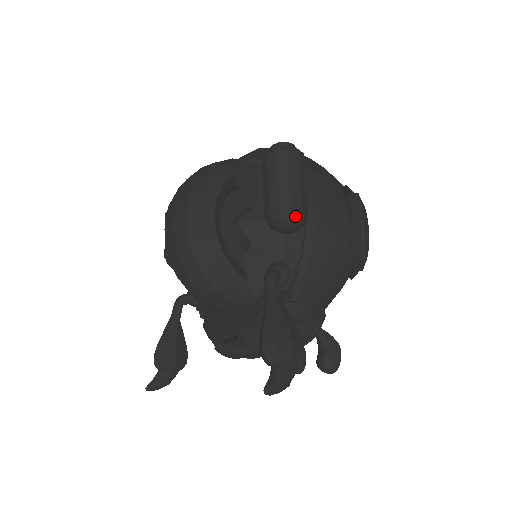
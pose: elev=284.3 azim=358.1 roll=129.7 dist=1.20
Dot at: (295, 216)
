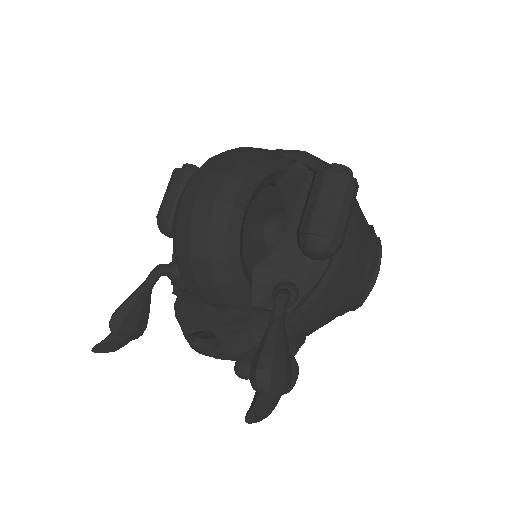
Dot at: (331, 248)
